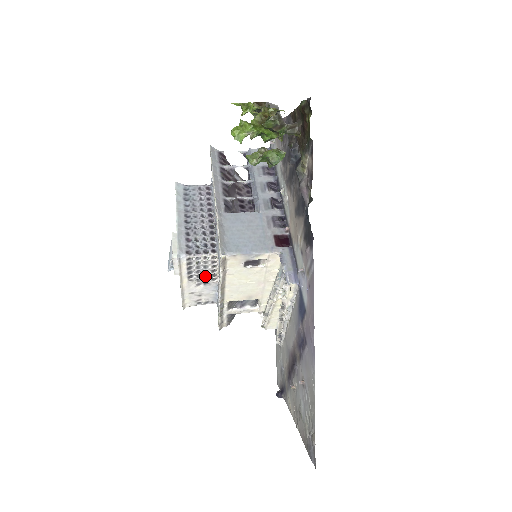
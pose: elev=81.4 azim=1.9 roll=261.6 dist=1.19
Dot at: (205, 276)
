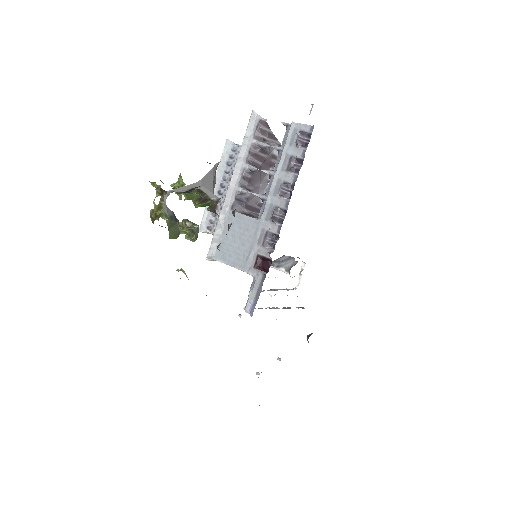
Dot at: occluded
